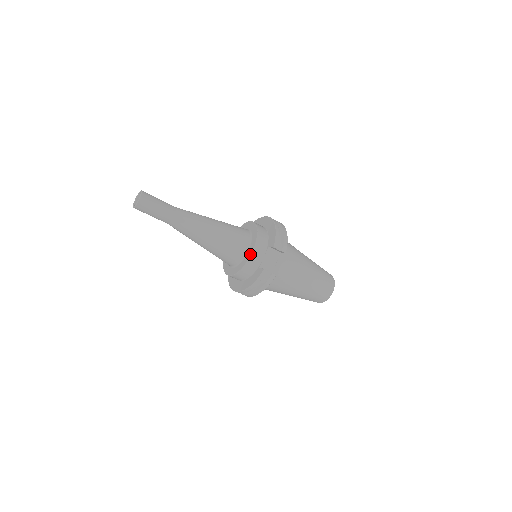
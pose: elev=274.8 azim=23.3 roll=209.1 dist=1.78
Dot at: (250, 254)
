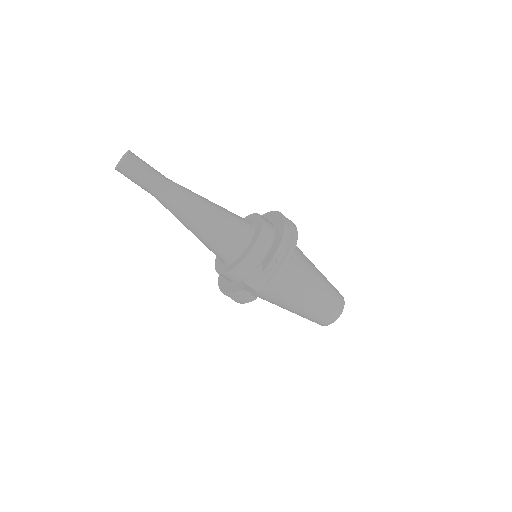
Dot at: (236, 265)
